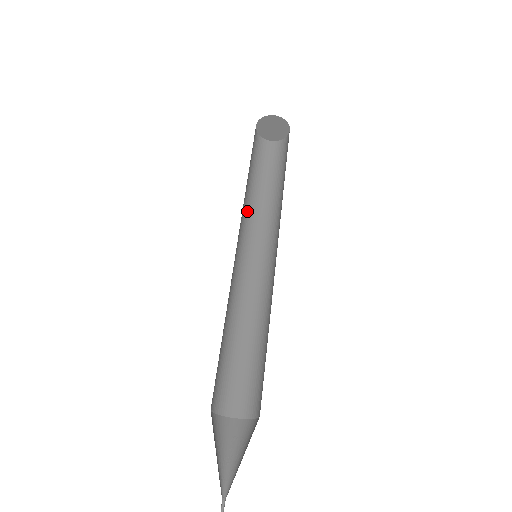
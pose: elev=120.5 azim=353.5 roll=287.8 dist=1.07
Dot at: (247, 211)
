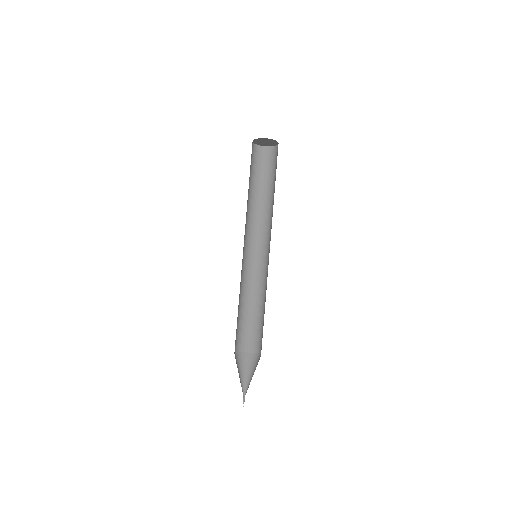
Dot at: (252, 217)
